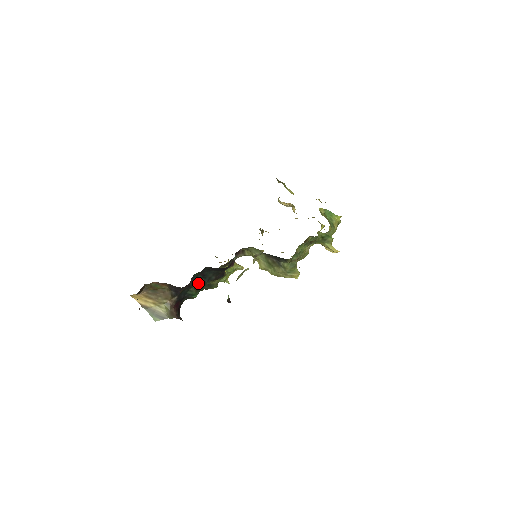
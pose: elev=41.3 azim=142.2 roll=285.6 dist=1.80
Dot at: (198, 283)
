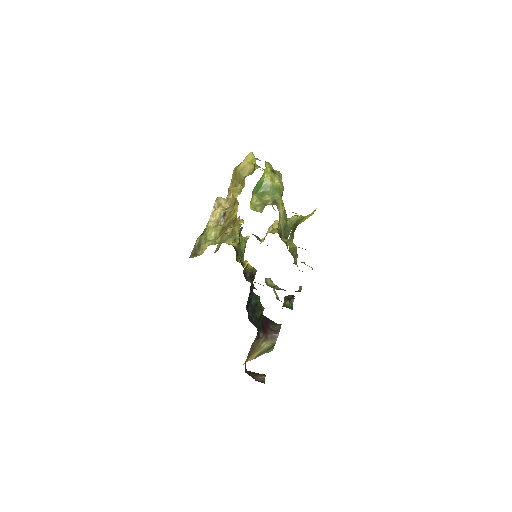
Dot at: (254, 309)
